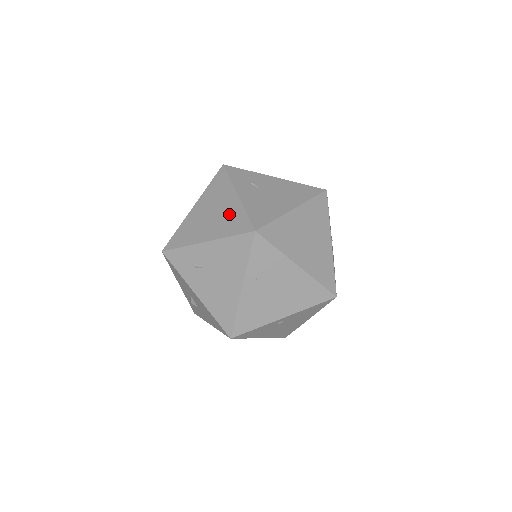
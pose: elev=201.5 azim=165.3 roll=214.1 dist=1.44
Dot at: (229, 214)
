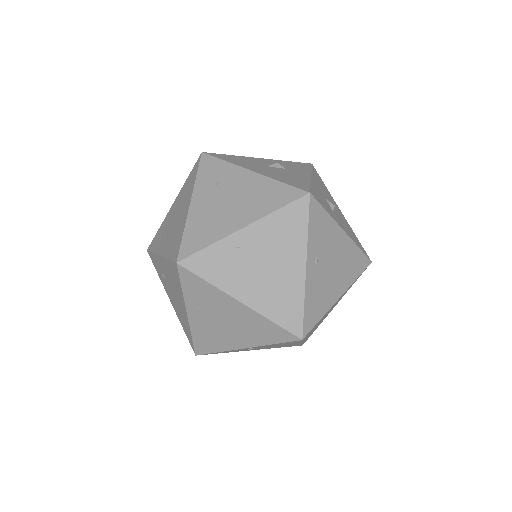
Dot at: (178, 228)
